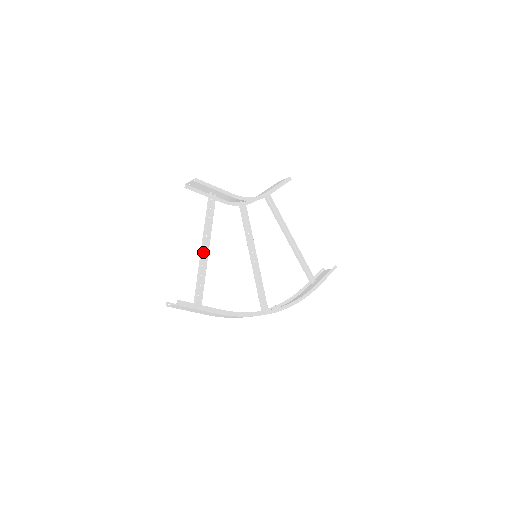
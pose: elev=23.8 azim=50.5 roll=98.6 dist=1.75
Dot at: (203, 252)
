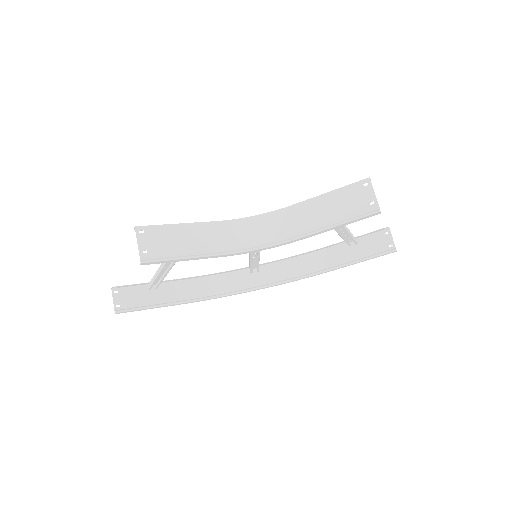
Dot at: (164, 267)
